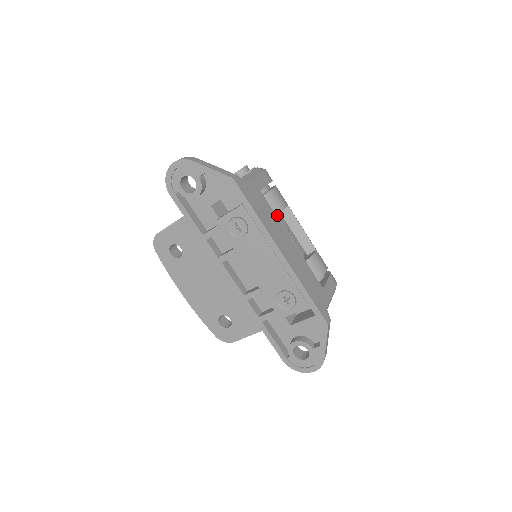
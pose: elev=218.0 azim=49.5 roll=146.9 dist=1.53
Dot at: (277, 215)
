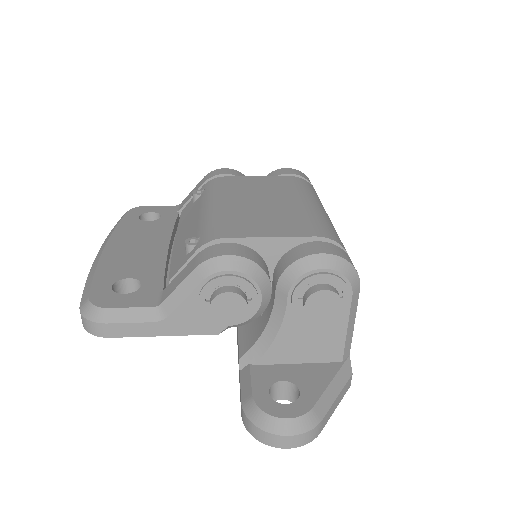
Dot at: occluded
